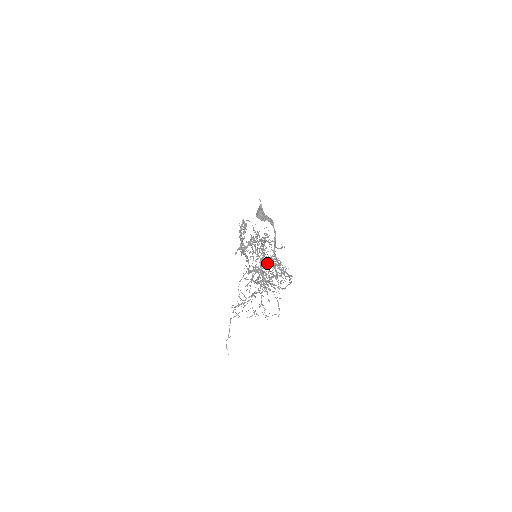
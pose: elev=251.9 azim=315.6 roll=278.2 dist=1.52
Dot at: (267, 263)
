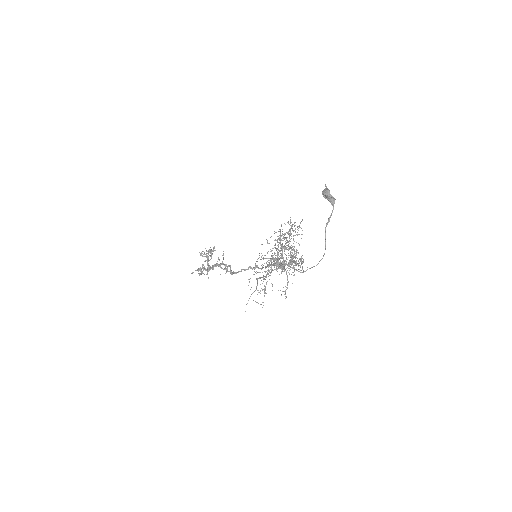
Dot at: occluded
